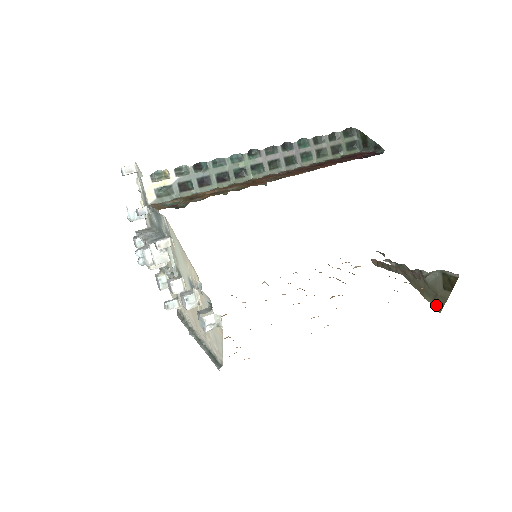
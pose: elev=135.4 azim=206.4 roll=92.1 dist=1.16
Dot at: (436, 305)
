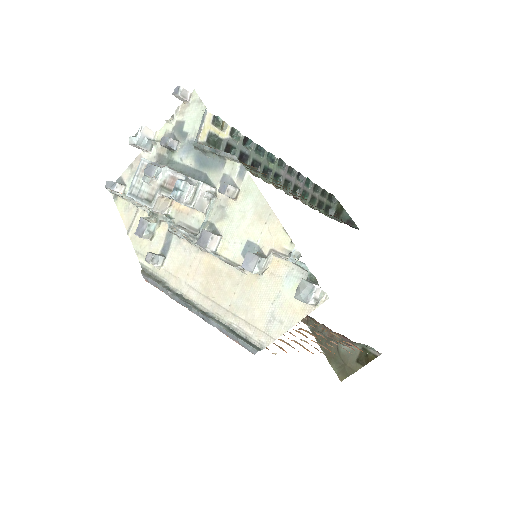
Dot at: (340, 374)
